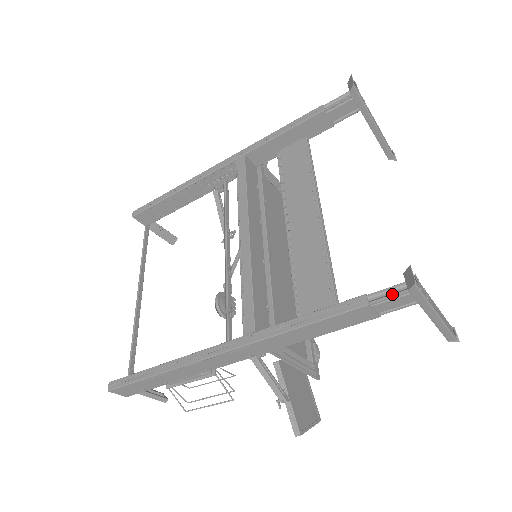
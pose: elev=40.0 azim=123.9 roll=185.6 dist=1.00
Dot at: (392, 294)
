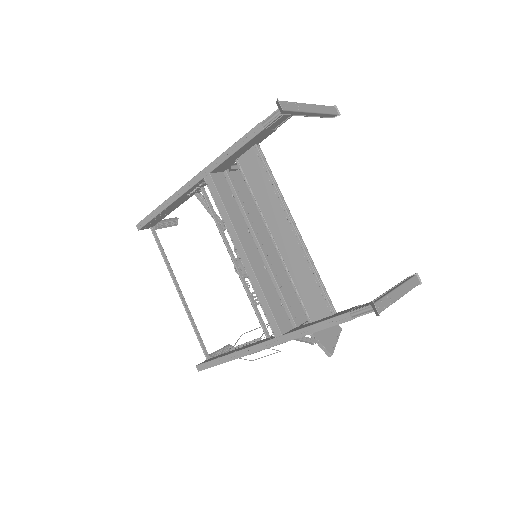
Dot at: (366, 313)
